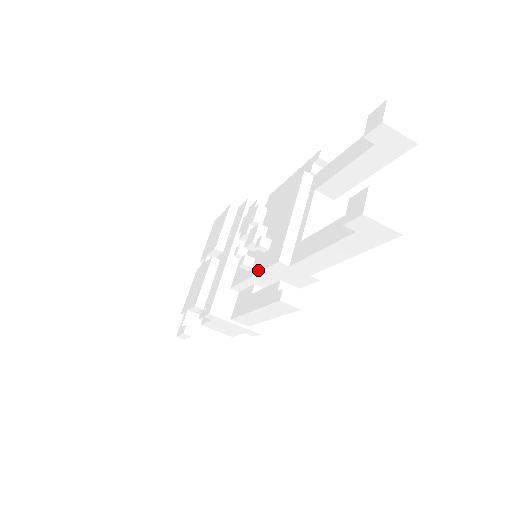
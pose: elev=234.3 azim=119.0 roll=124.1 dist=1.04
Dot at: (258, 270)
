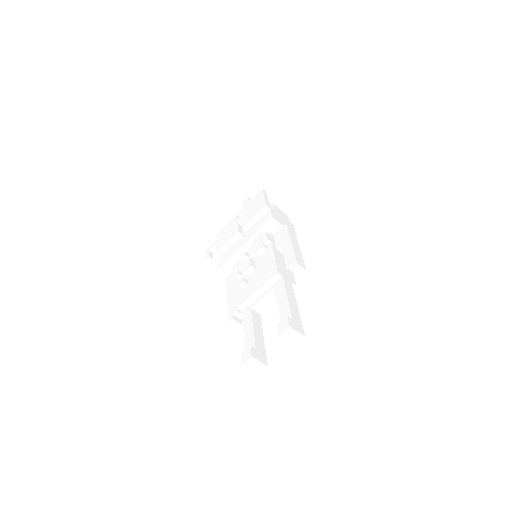
Dot at: (236, 290)
